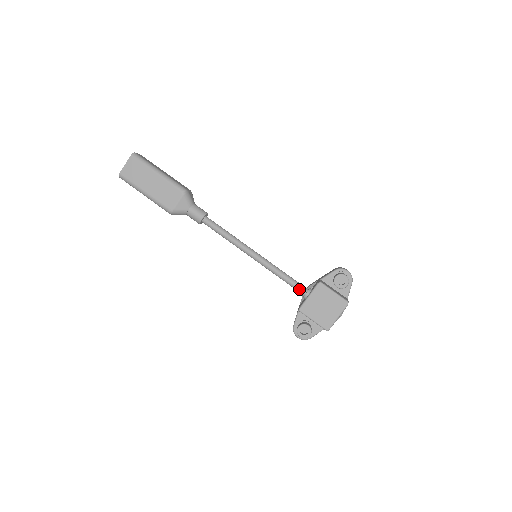
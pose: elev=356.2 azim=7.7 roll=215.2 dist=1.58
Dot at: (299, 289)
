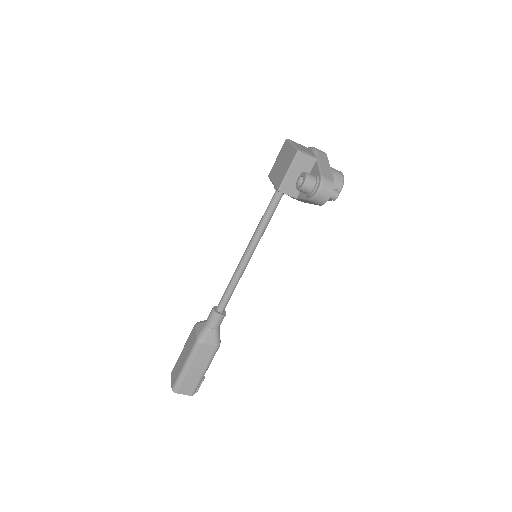
Dot at: (273, 198)
